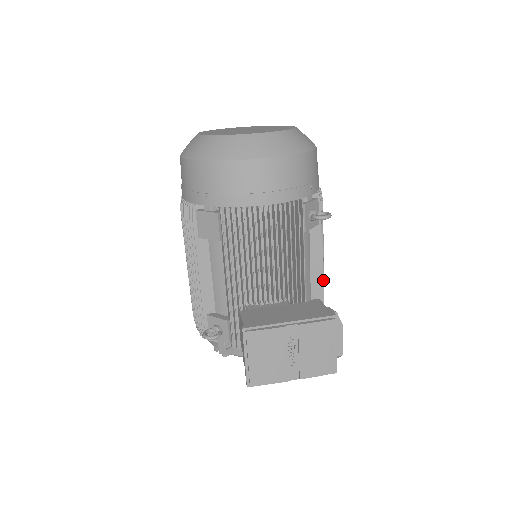
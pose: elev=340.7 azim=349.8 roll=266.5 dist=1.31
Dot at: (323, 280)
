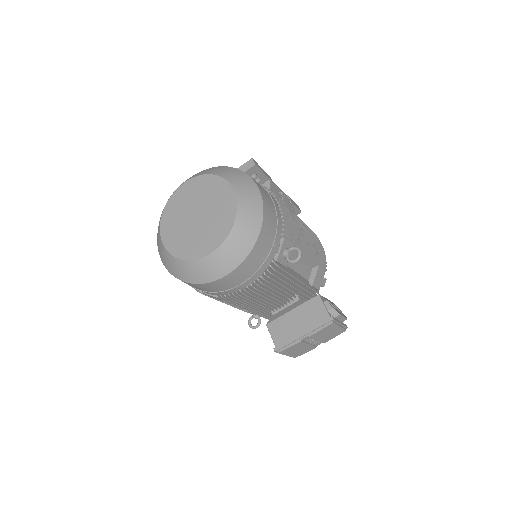
Dot at: (316, 252)
